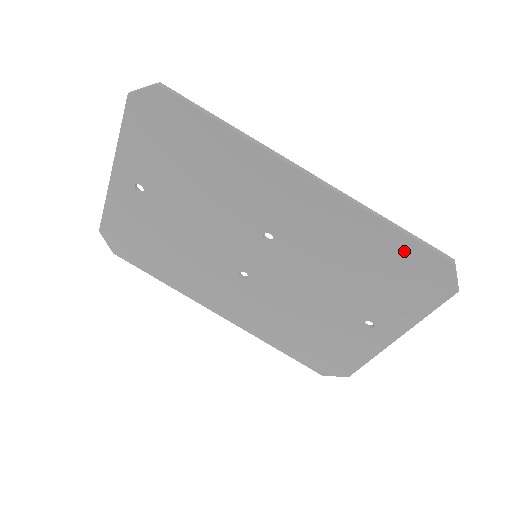
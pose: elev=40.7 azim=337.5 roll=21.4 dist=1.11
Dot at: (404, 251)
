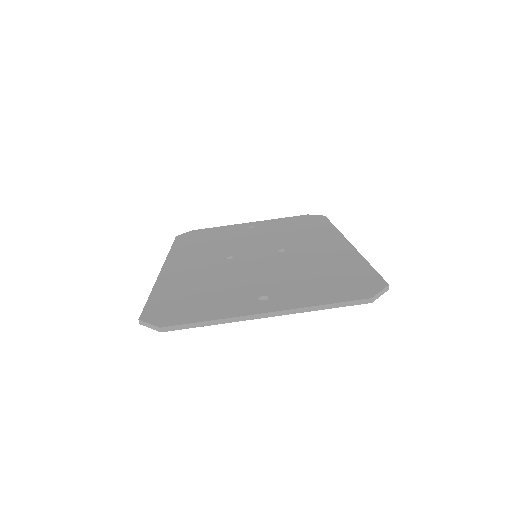
Dot at: (360, 273)
